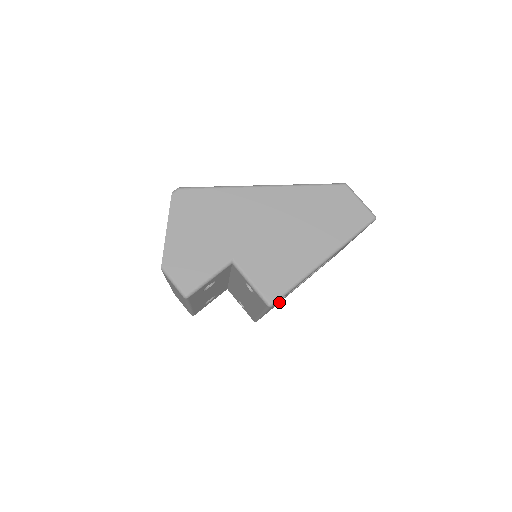
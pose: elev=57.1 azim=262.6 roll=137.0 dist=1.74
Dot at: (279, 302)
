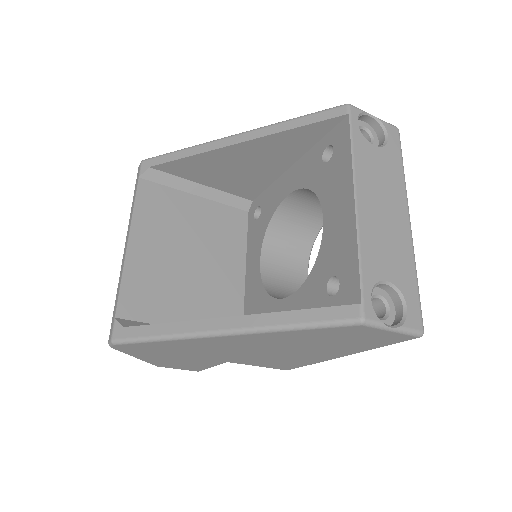
Dot at: occluded
